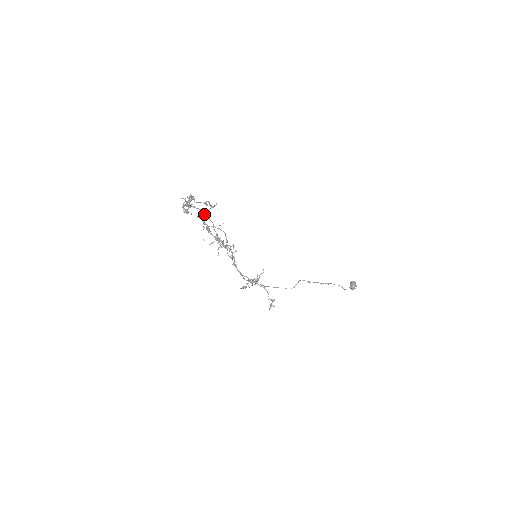
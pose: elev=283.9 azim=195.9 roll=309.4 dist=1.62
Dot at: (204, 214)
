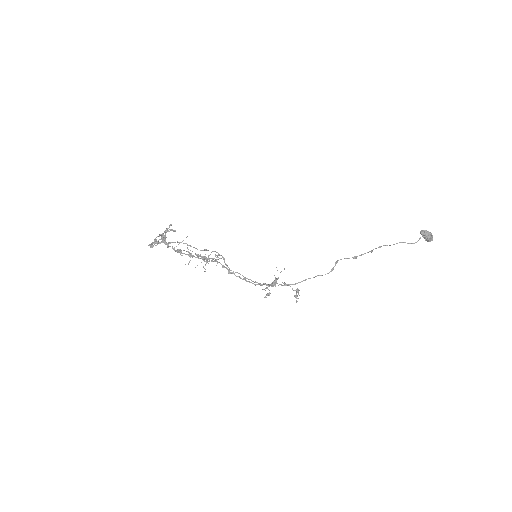
Dot at: (163, 239)
